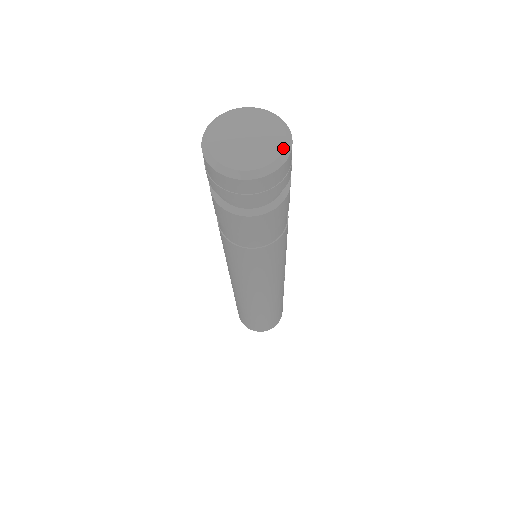
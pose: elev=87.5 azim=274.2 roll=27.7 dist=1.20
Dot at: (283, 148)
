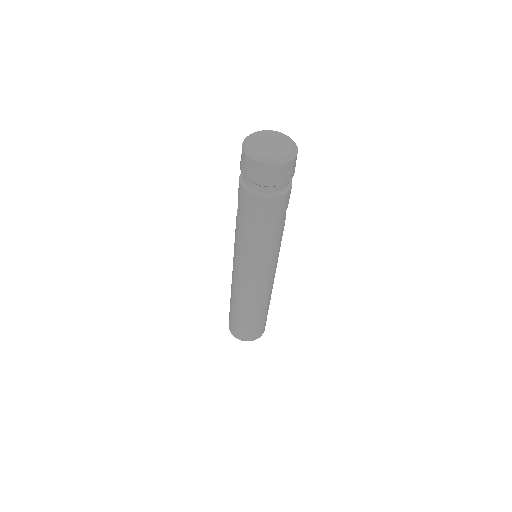
Dot at: (291, 153)
